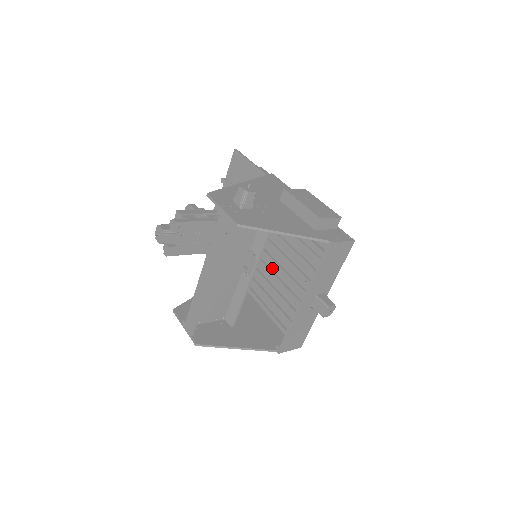
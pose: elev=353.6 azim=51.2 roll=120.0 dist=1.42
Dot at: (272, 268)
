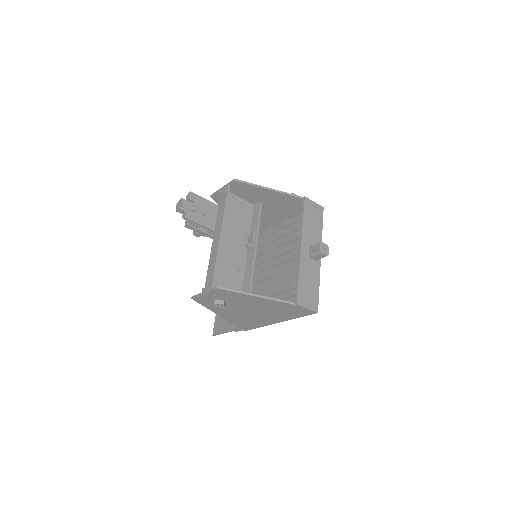
Dot at: (272, 266)
